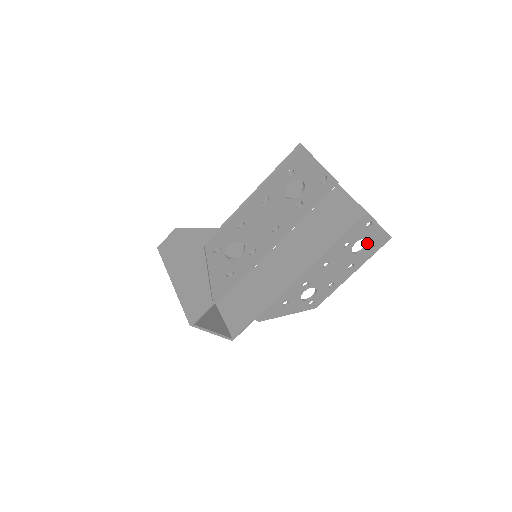
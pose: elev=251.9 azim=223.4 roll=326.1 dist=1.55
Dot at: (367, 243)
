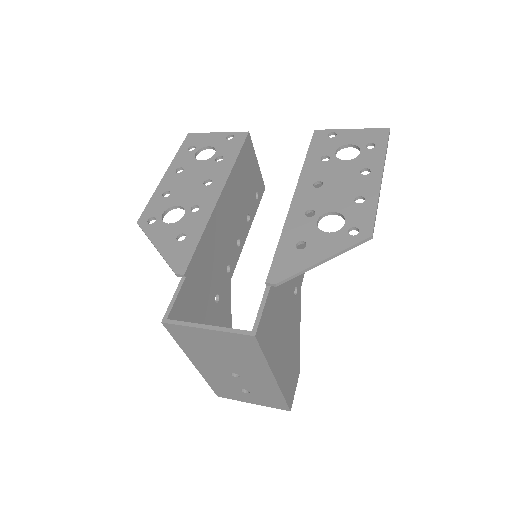
Dot at: (356, 147)
